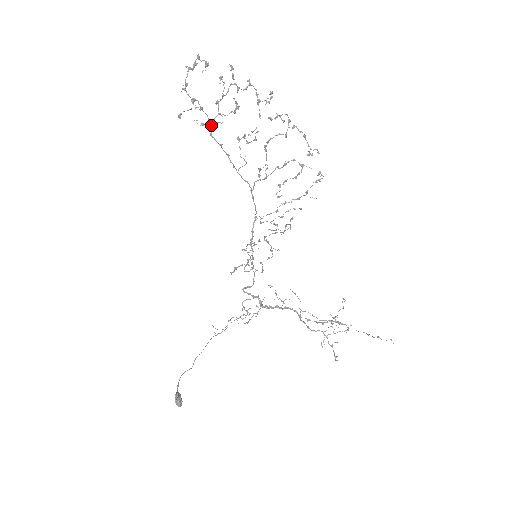
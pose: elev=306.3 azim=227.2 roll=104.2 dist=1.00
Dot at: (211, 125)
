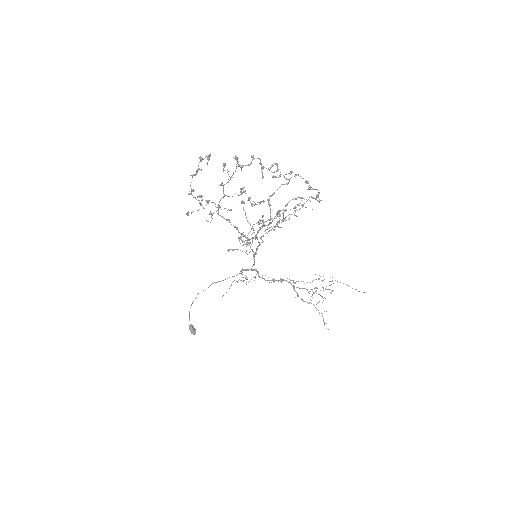
Dot at: occluded
